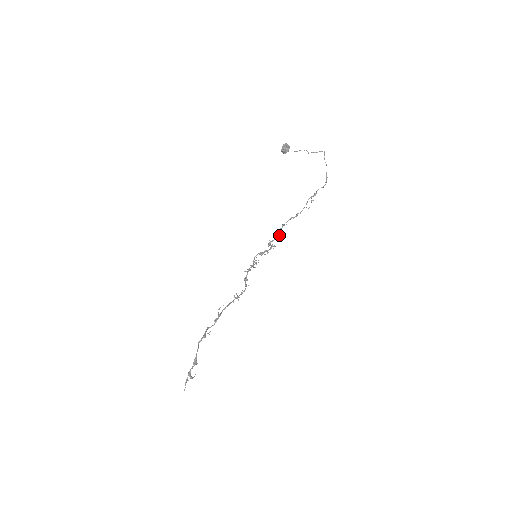
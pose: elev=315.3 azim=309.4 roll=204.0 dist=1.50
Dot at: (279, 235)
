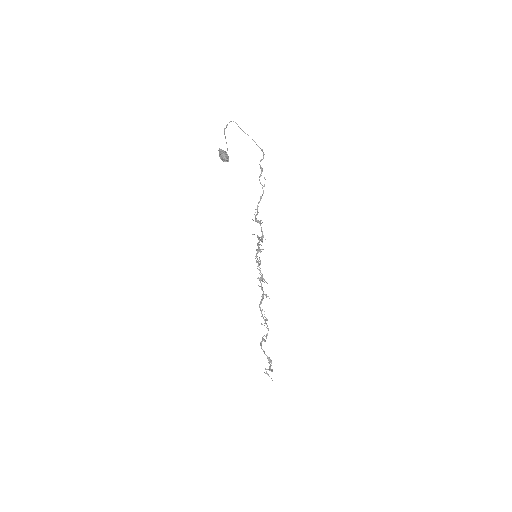
Dot at: occluded
